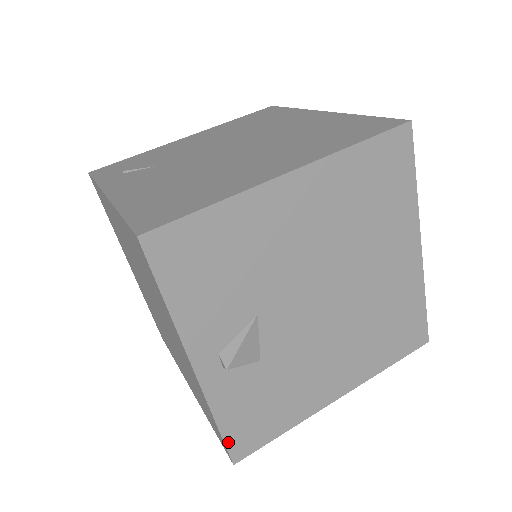
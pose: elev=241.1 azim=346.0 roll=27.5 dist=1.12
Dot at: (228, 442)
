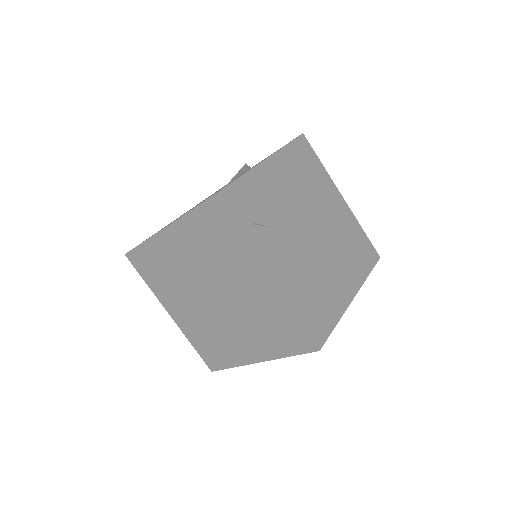
Dot at: (223, 368)
